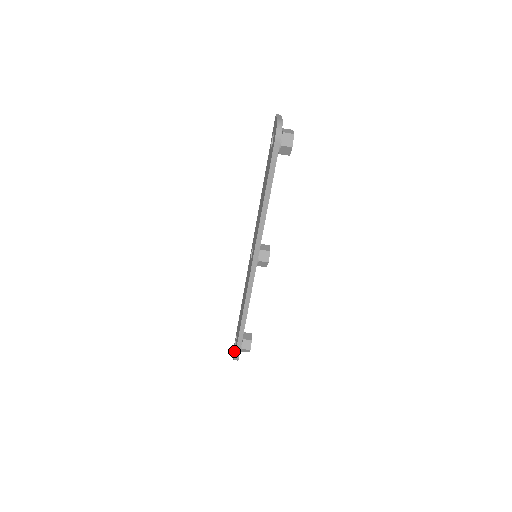
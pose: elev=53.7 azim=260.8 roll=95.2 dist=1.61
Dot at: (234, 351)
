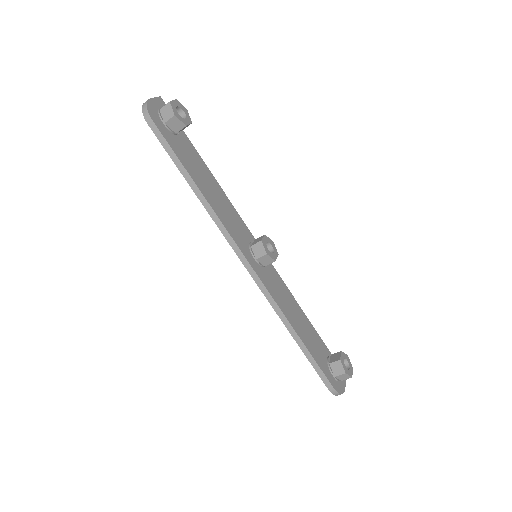
Dot at: occluded
